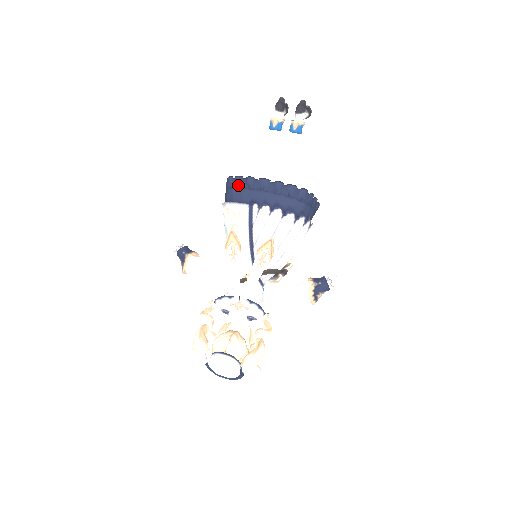
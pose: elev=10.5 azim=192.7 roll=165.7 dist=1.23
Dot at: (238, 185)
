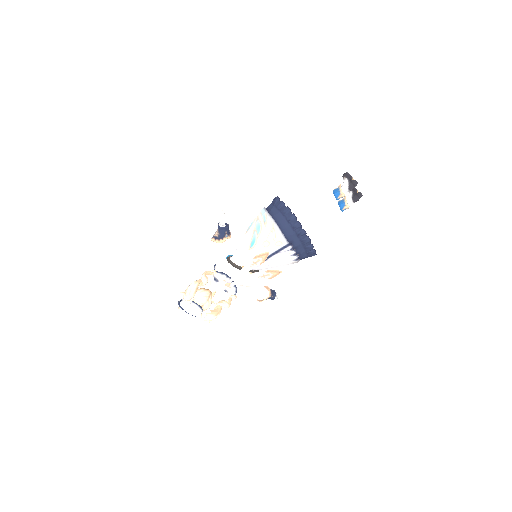
Dot at: (295, 227)
